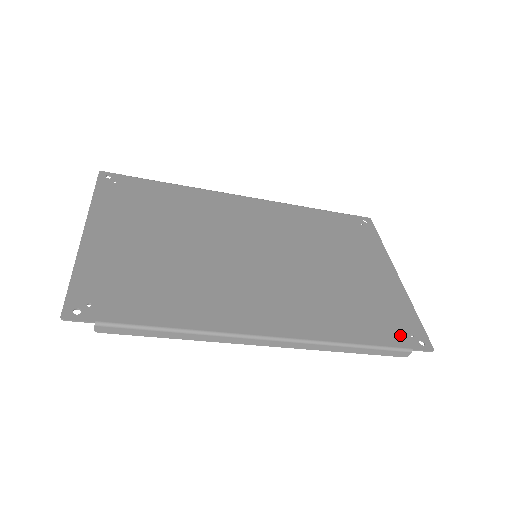
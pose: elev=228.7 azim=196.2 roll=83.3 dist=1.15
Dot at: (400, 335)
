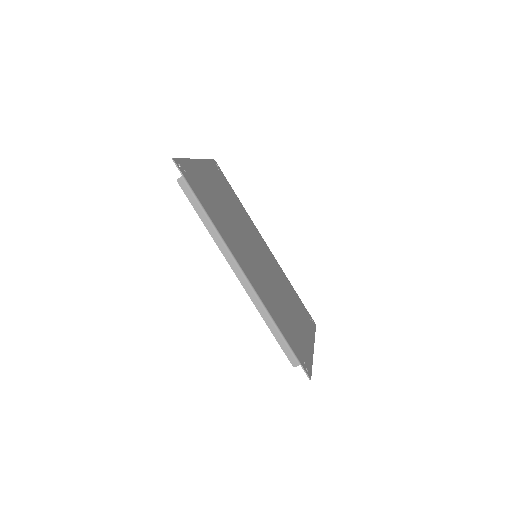
Dot at: (299, 354)
